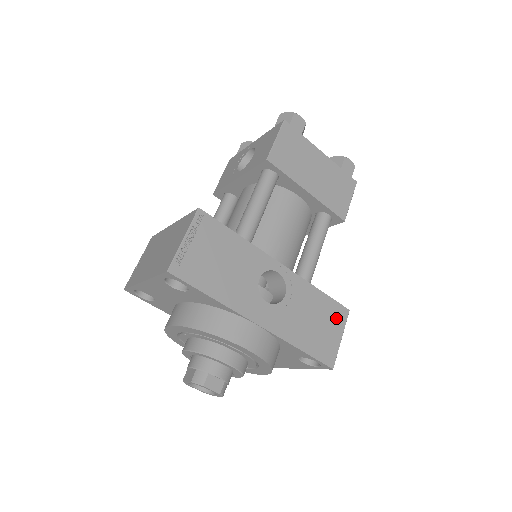
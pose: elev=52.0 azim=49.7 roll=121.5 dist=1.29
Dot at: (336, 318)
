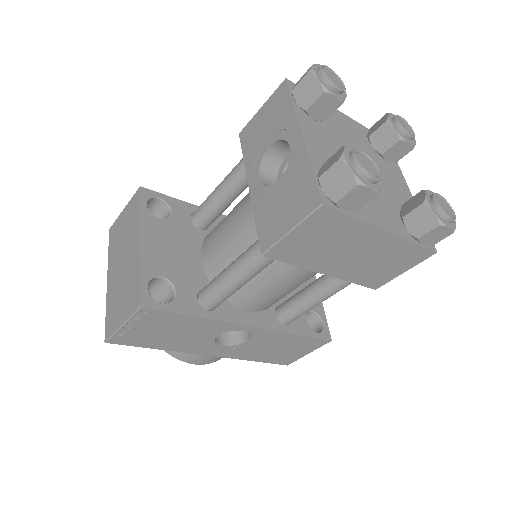
Dot at: (309, 346)
